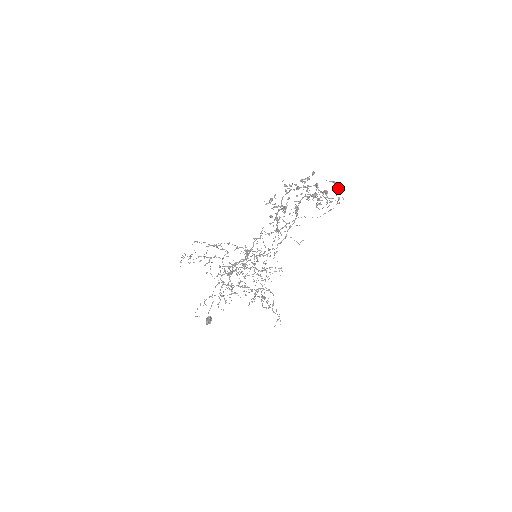
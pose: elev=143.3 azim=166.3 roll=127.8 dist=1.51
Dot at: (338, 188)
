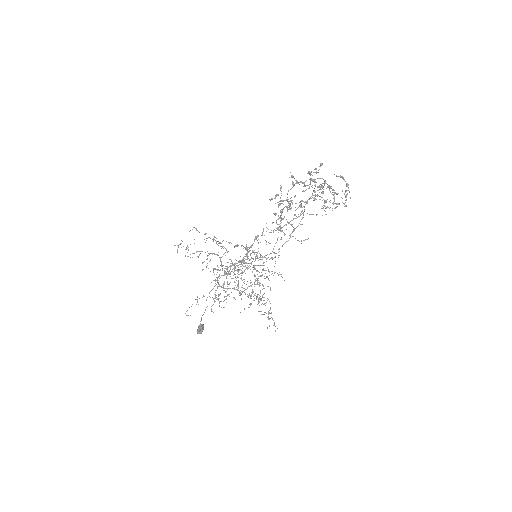
Dot at: (346, 184)
